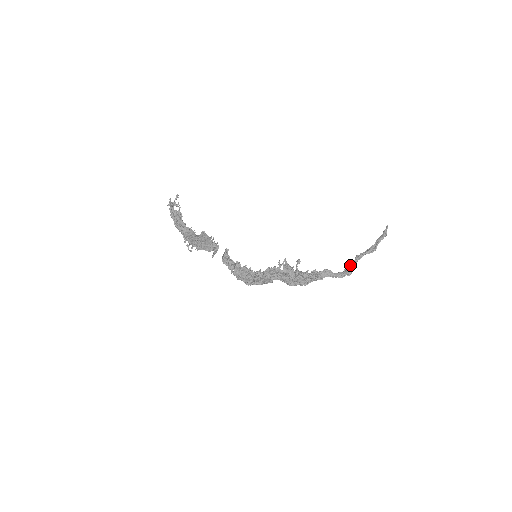
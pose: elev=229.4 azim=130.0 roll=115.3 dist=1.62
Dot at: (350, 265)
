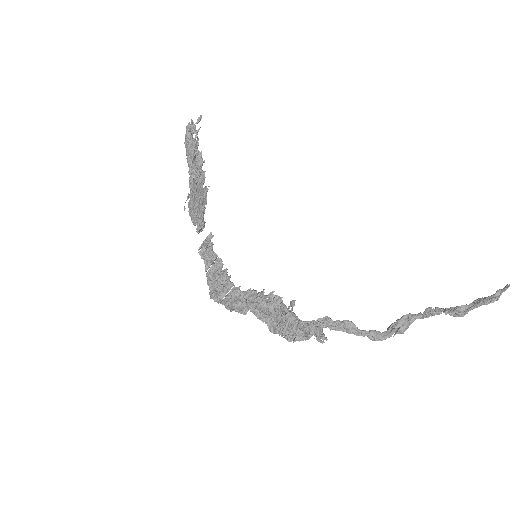
Dot at: (408, 319)
